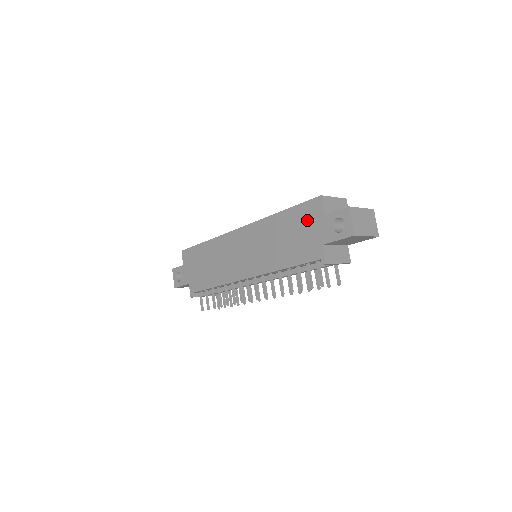
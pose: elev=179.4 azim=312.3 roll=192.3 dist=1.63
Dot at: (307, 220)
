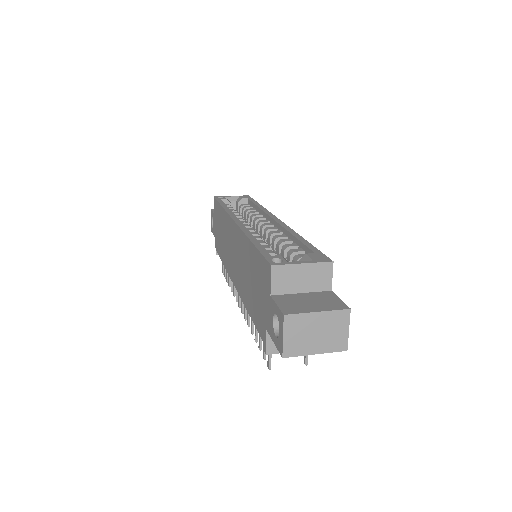
Dot at: (261, 282)
